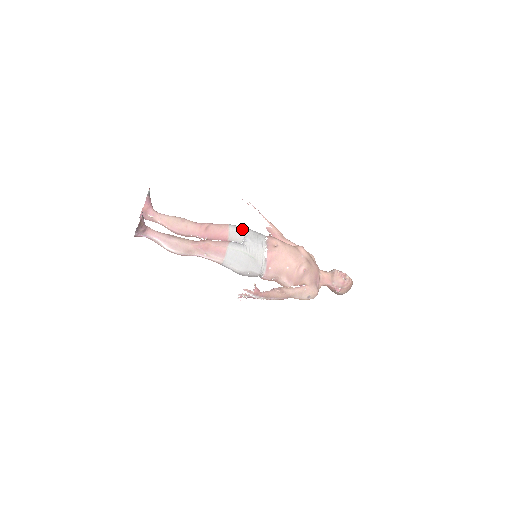
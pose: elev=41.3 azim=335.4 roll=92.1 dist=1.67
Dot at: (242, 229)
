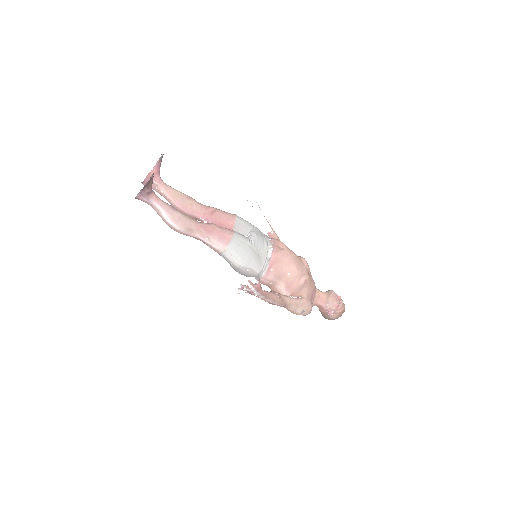
Dot at: (249, 223)
